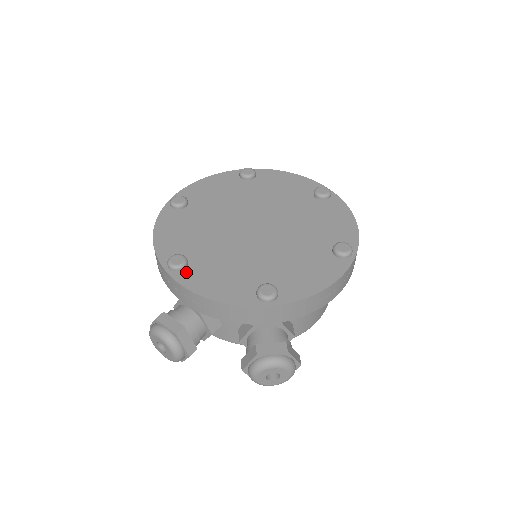
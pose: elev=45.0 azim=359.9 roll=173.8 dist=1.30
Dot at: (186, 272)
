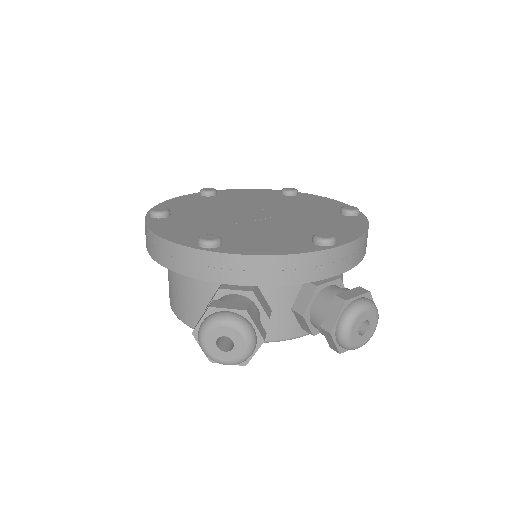
Dot at: (226, 246)
